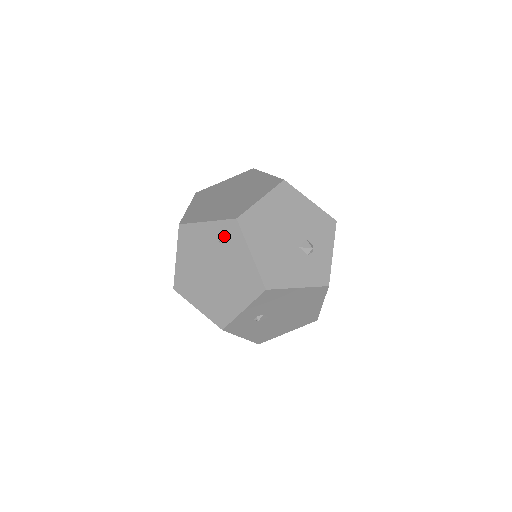
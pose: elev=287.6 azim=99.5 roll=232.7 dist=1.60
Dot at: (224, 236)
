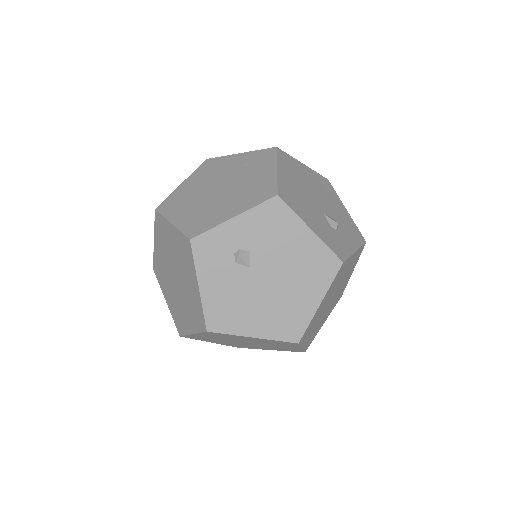
Dot at: (253, 160)
